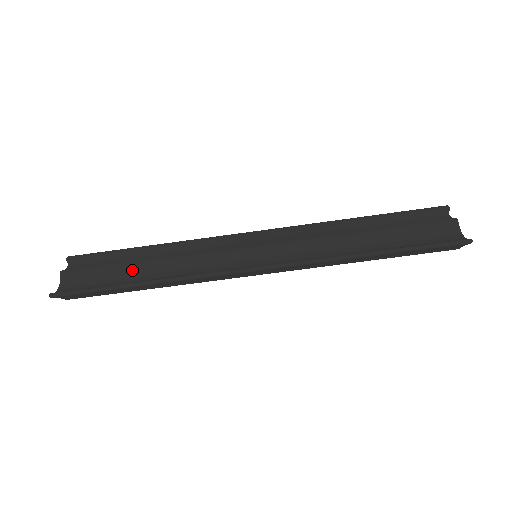
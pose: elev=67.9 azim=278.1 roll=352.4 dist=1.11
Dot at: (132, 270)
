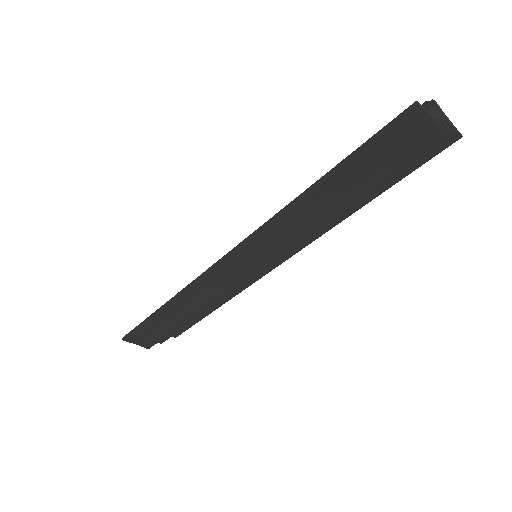
Dot at: occluded
